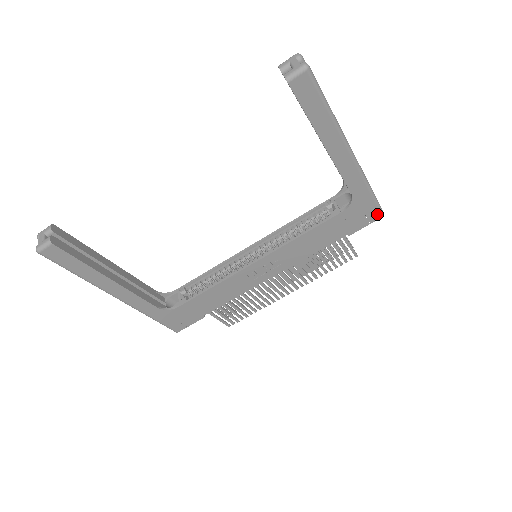
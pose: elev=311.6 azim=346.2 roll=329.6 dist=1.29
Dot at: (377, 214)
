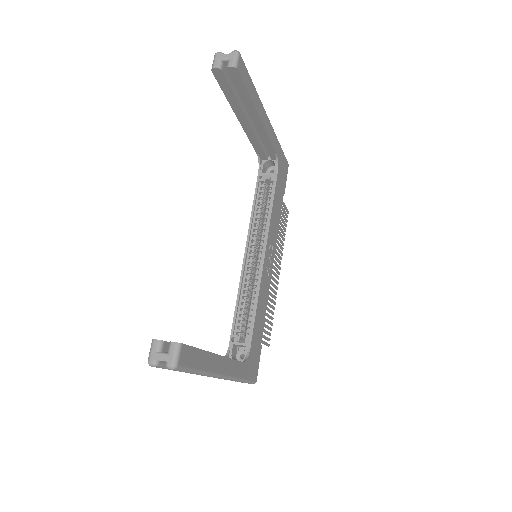
Dot at: (287, 164)
